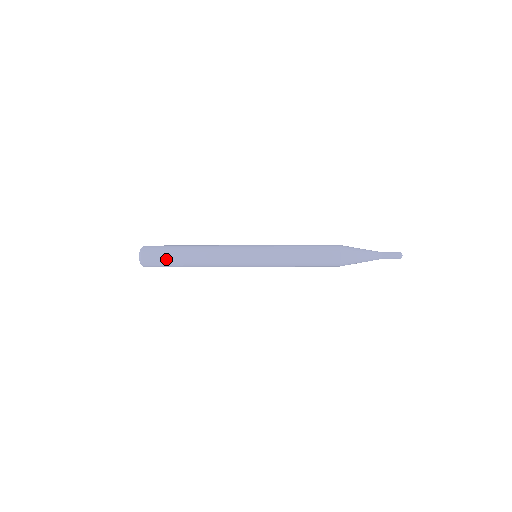
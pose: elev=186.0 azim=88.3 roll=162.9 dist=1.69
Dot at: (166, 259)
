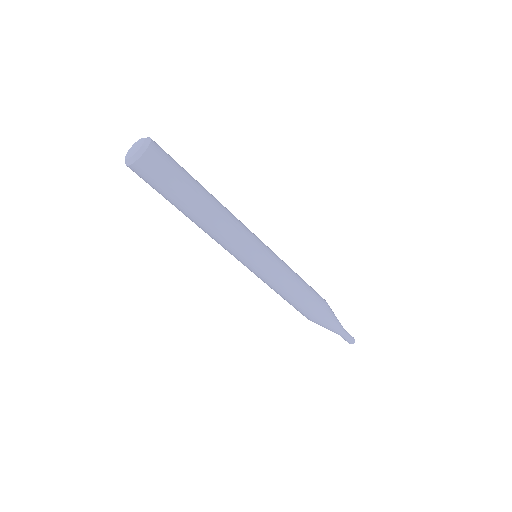
Dot at: (181, 167)
